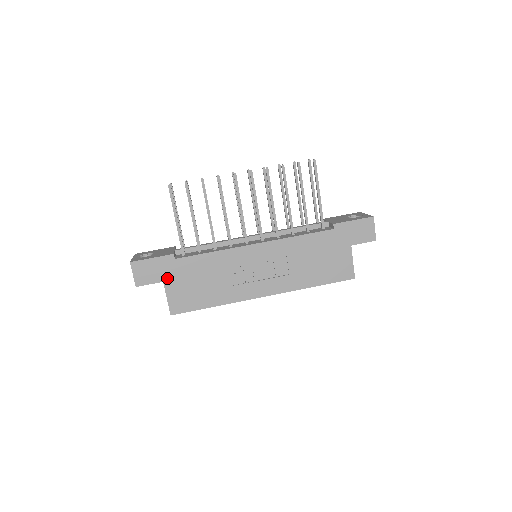
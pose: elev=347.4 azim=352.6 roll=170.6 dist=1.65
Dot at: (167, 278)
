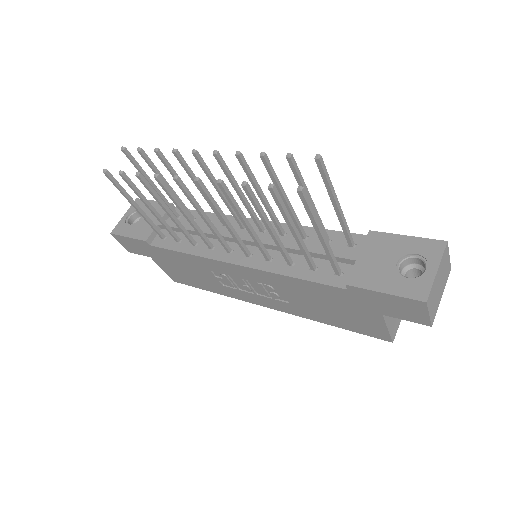
Dot at: (152, 256)
